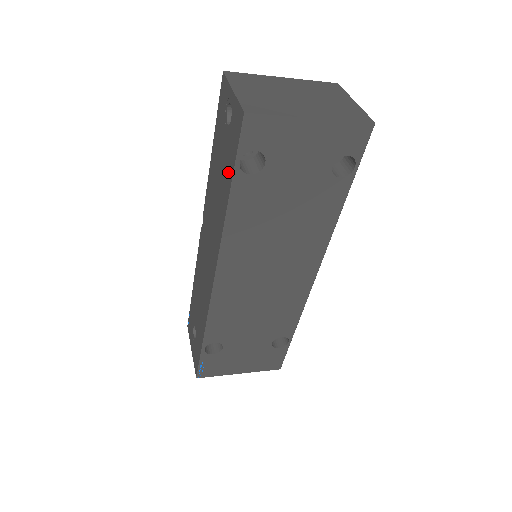
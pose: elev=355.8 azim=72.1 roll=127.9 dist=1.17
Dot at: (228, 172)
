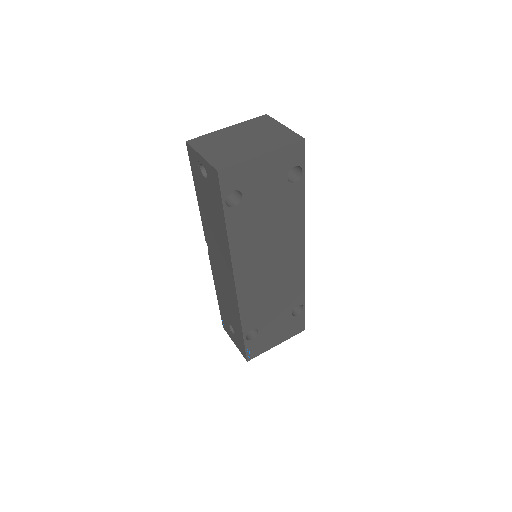
Dot at: (219, 210)
